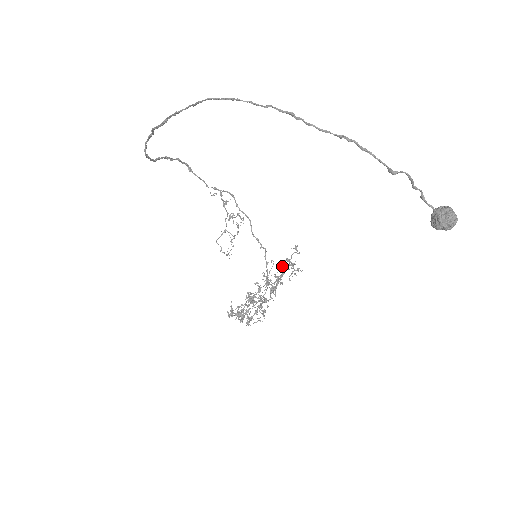
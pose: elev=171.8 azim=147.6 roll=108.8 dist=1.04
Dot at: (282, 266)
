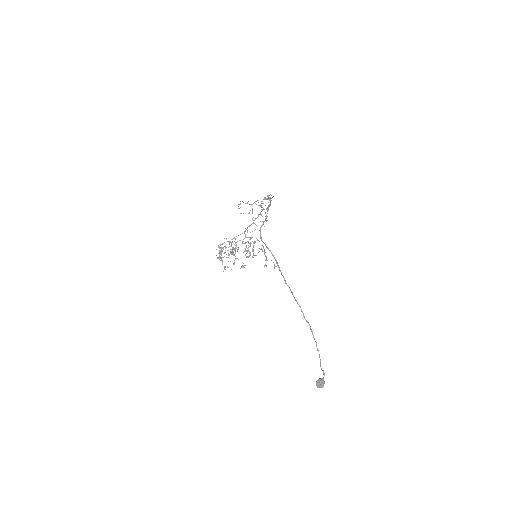
Dot at: occluded
